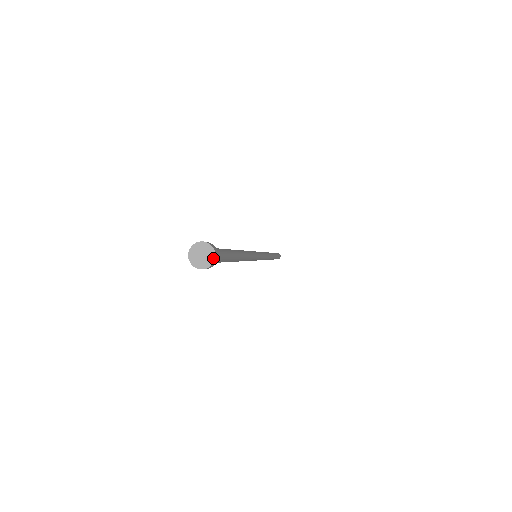
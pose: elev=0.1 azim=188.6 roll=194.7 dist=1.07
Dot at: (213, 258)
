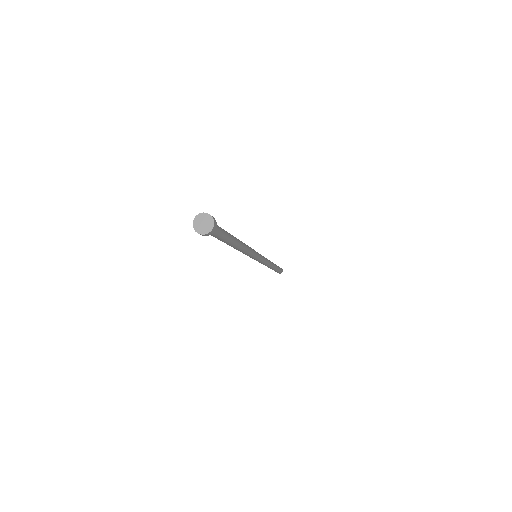
Dot at: (207, 232)
